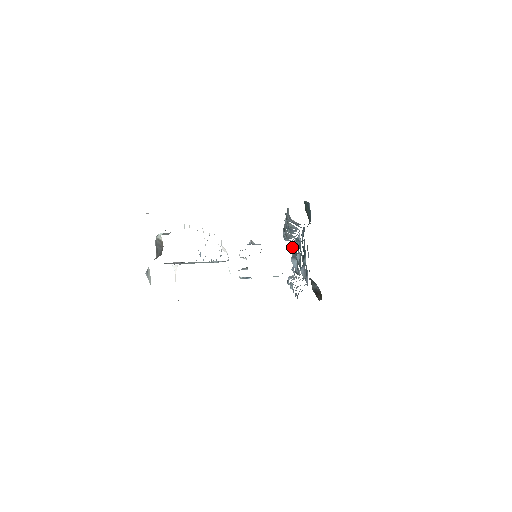
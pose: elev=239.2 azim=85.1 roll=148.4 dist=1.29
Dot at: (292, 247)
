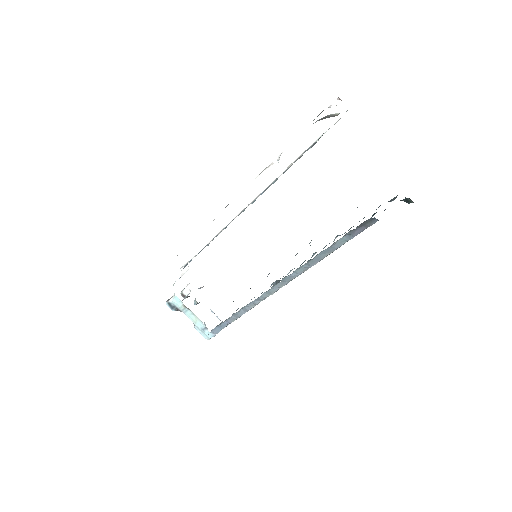
Dot at: occluded
